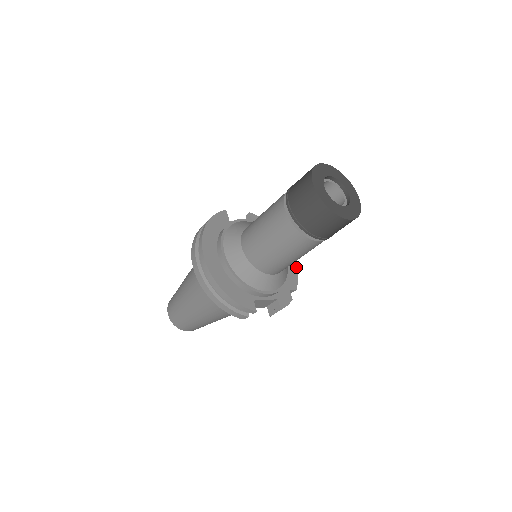
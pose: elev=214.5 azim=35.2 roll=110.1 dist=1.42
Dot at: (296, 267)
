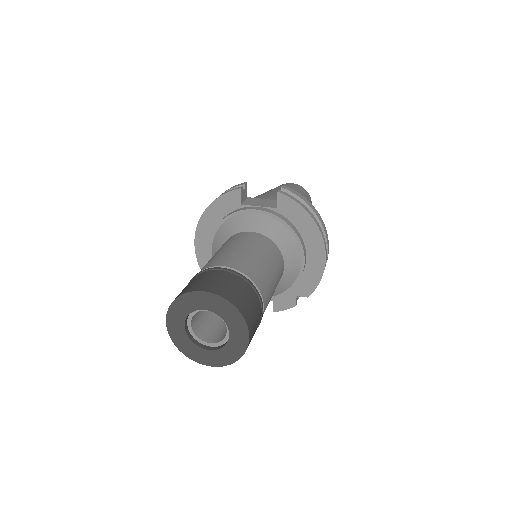
Dot at: (323, 272)
